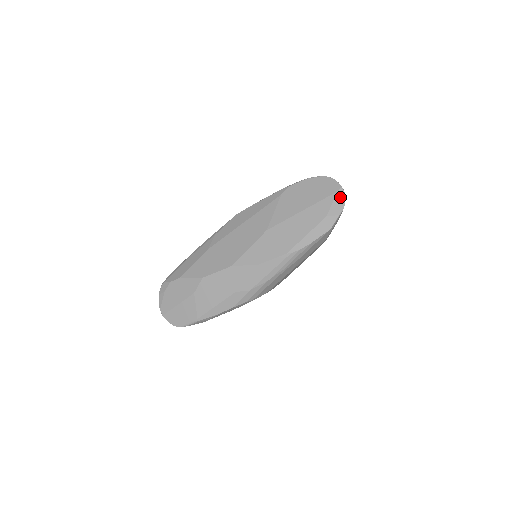
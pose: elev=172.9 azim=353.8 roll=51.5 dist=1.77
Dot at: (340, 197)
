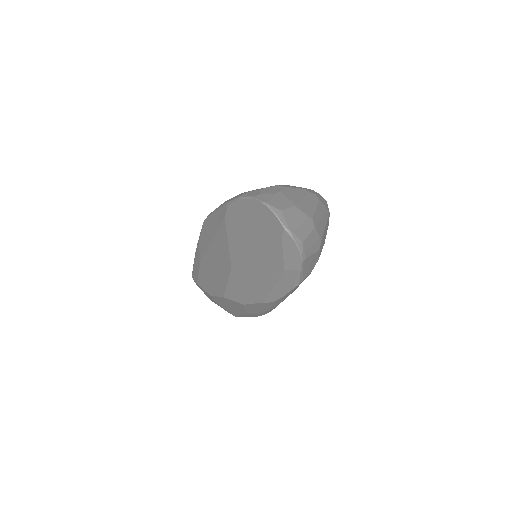
Dot at: (289, 245)
